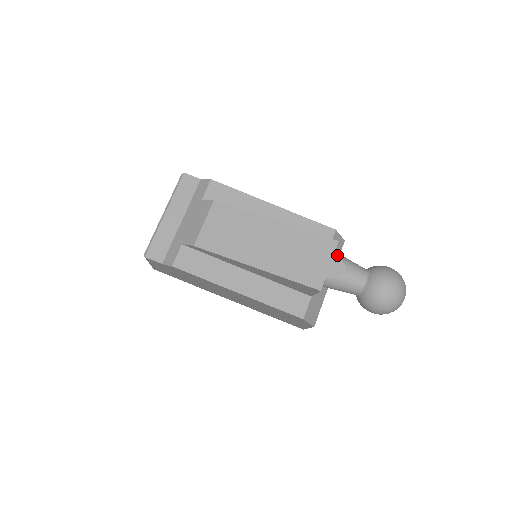
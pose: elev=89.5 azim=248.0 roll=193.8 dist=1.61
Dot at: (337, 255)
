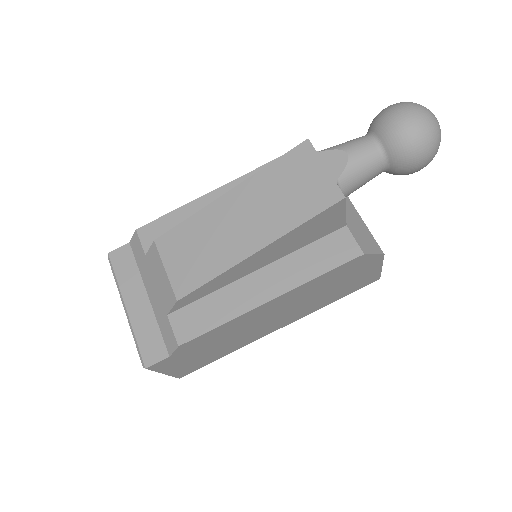
Dot at: (321, 151)
